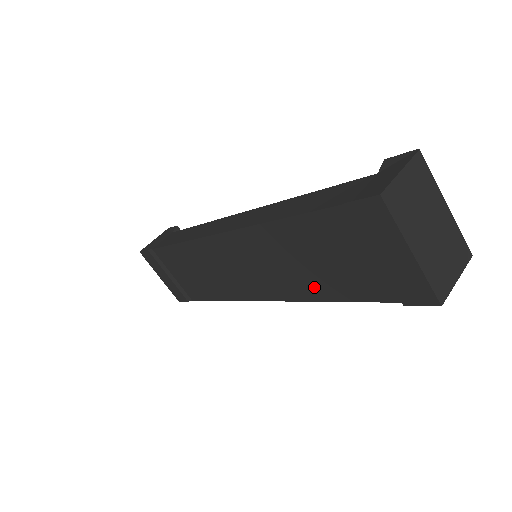
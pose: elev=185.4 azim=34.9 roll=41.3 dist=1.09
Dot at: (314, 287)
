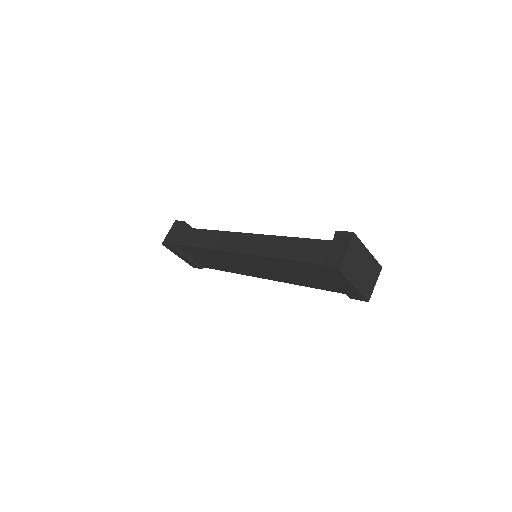
Dot at: (299, 281)
